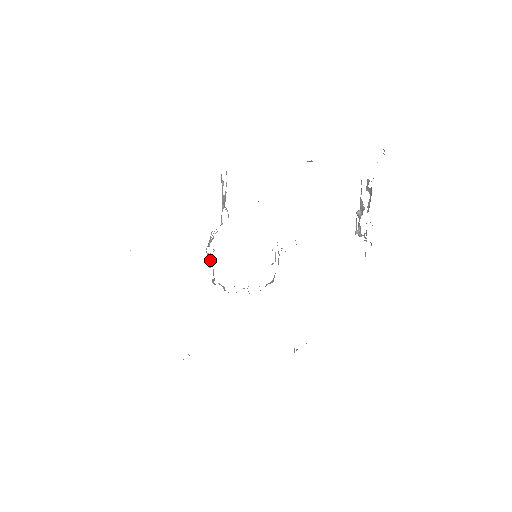
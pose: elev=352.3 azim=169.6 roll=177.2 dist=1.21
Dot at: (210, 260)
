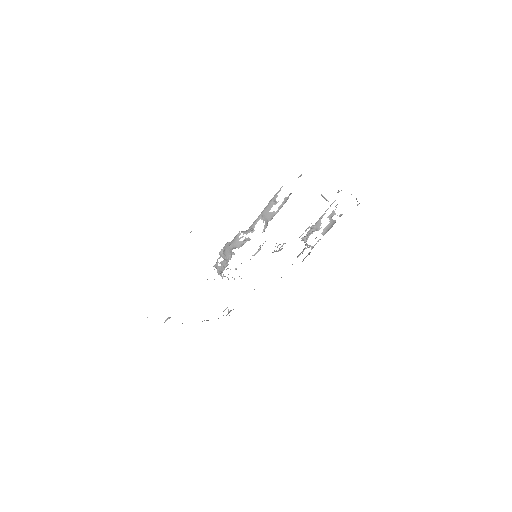
Dot at: (223, 250)
